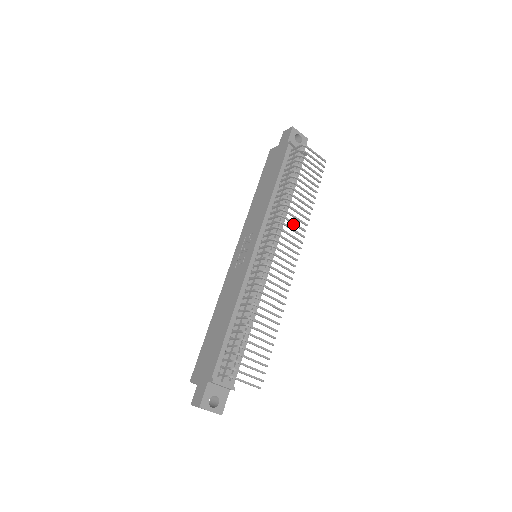
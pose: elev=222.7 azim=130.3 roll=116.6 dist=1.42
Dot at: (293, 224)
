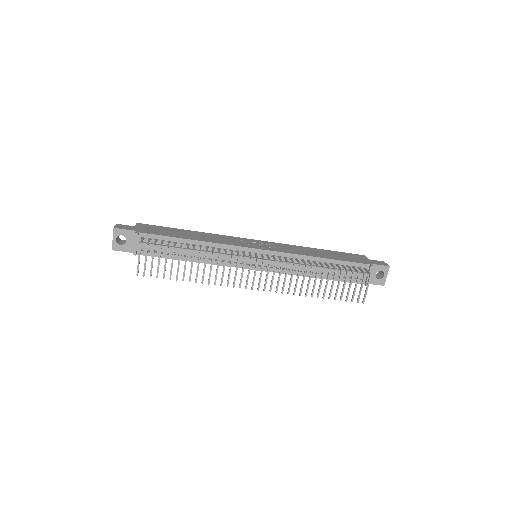
Dot at: (291, 279)
